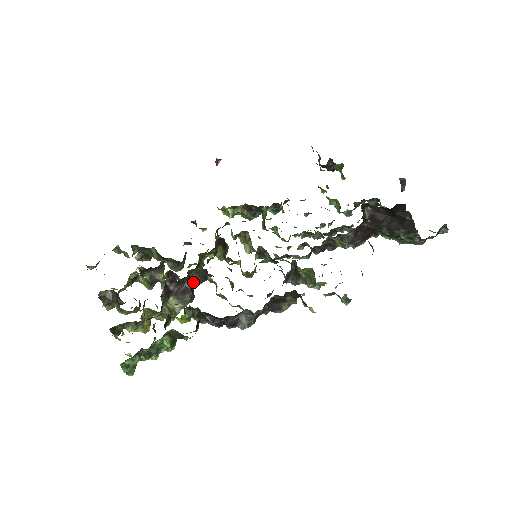
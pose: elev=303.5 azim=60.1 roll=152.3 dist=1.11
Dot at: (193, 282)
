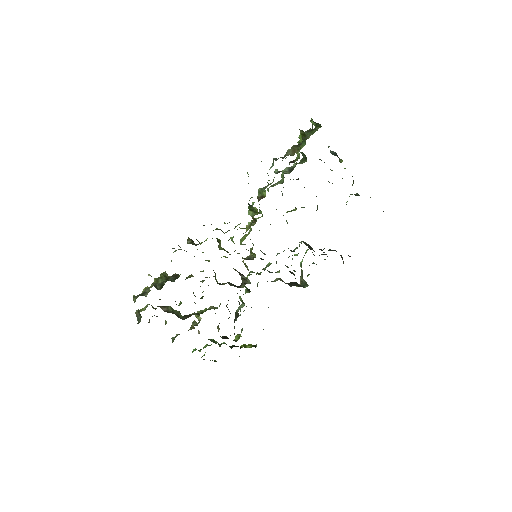
Dot at: occluded
